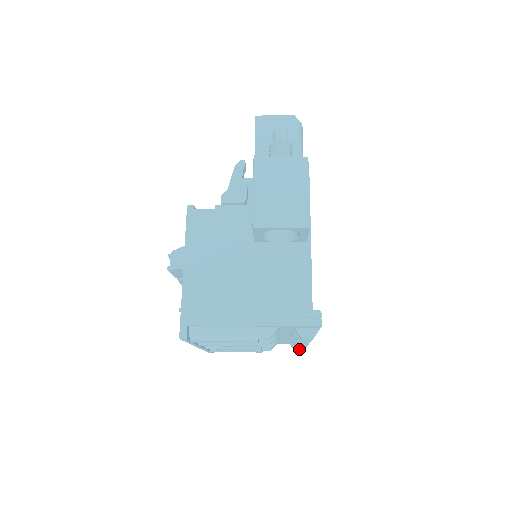
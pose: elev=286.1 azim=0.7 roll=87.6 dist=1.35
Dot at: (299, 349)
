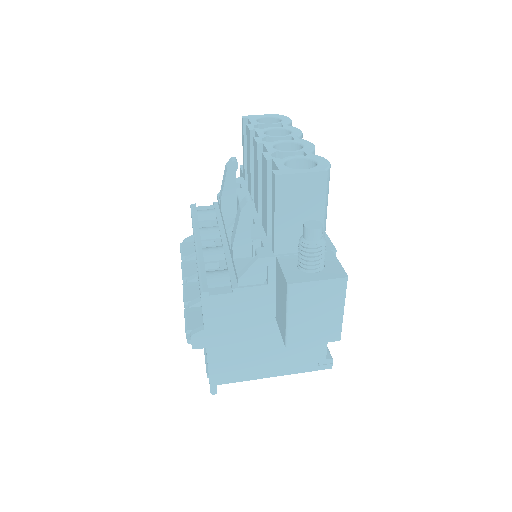
Dot at: occluded
